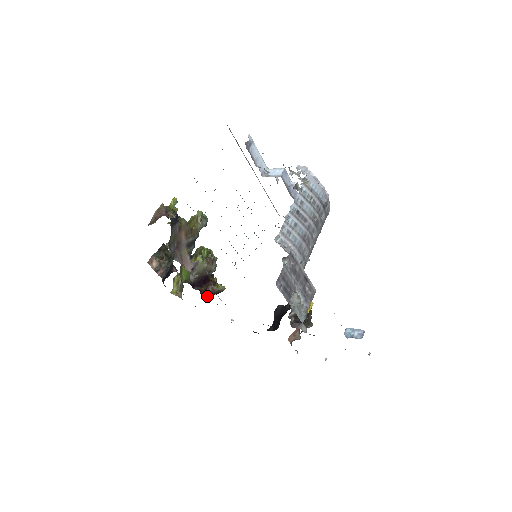
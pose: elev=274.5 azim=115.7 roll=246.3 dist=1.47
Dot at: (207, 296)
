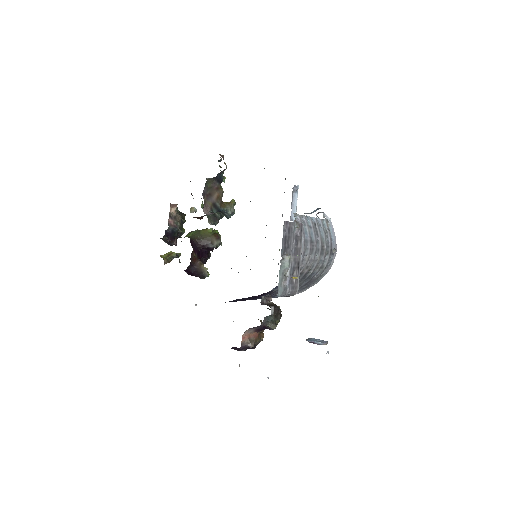
Dot at: (192, 265)
